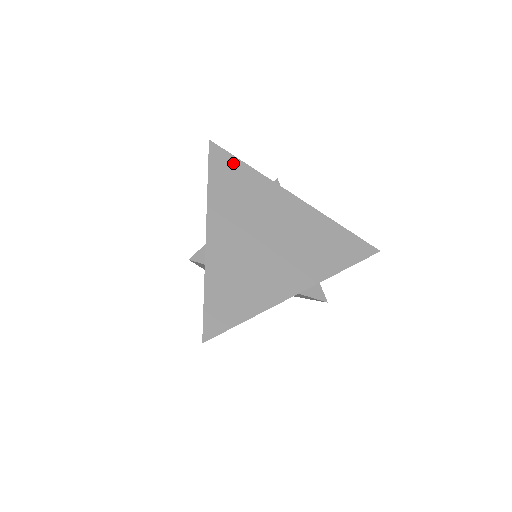
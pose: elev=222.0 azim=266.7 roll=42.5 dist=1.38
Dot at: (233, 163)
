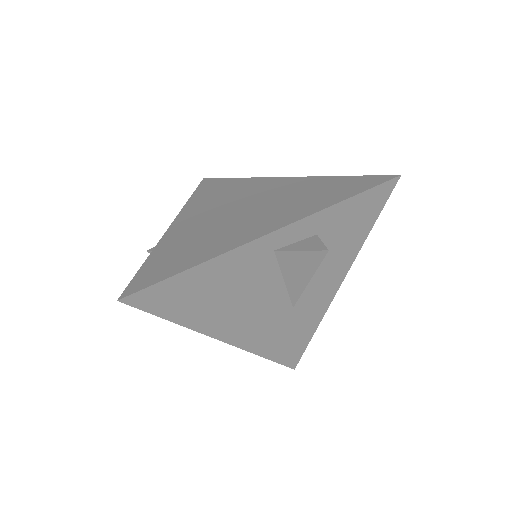
Dot at: (221, 182)
